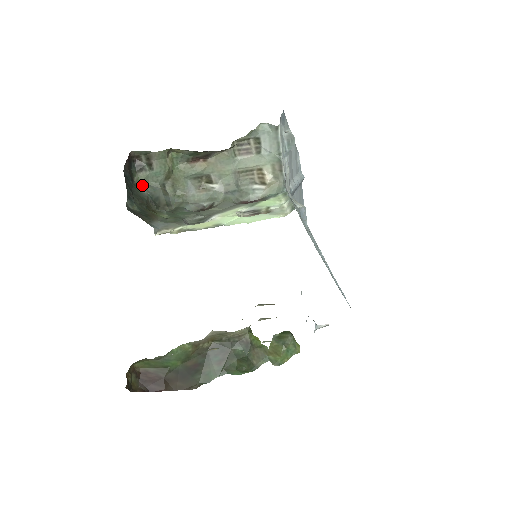
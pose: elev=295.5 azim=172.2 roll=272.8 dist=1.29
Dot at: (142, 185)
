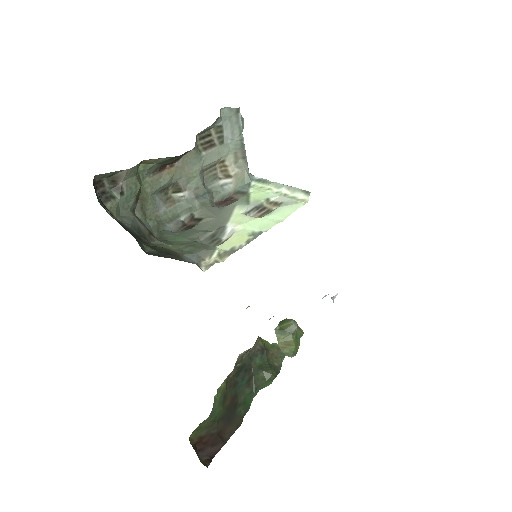
Dot at: (117, 218)
